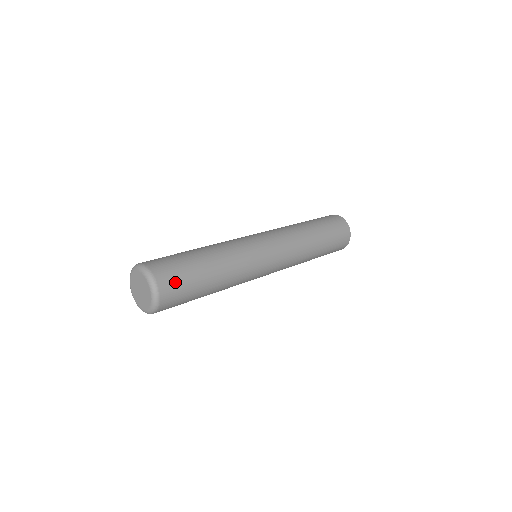
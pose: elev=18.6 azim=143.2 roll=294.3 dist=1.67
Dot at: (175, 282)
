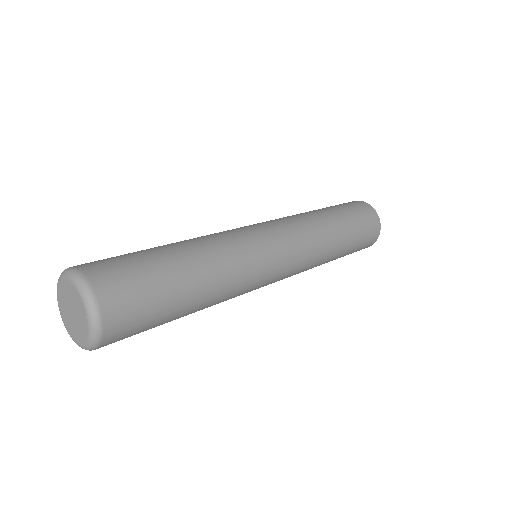
Dot at: (131, 305)
